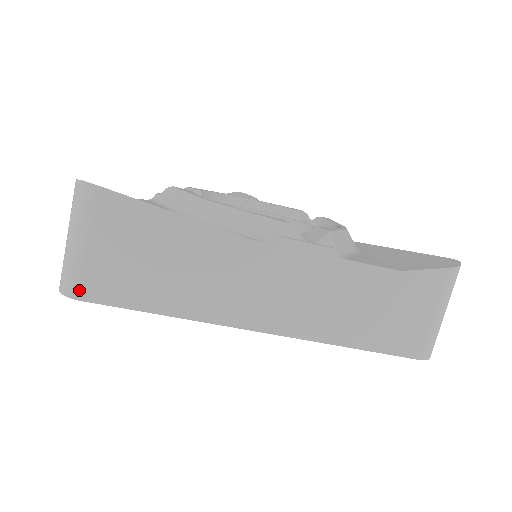
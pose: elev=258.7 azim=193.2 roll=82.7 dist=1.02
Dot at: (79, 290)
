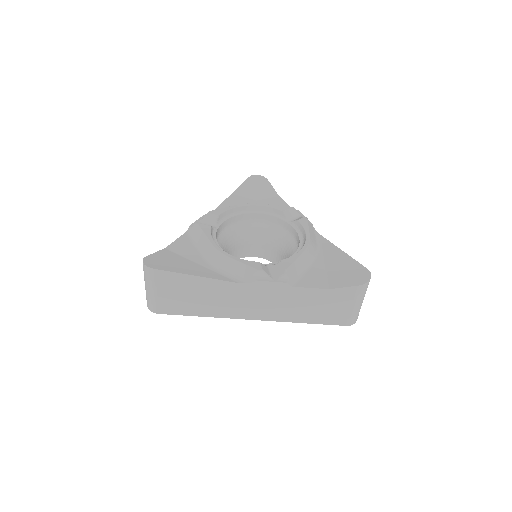
Dot at: (157, 310)
